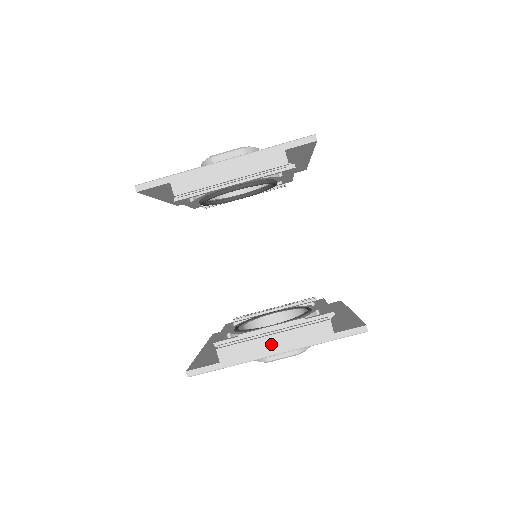
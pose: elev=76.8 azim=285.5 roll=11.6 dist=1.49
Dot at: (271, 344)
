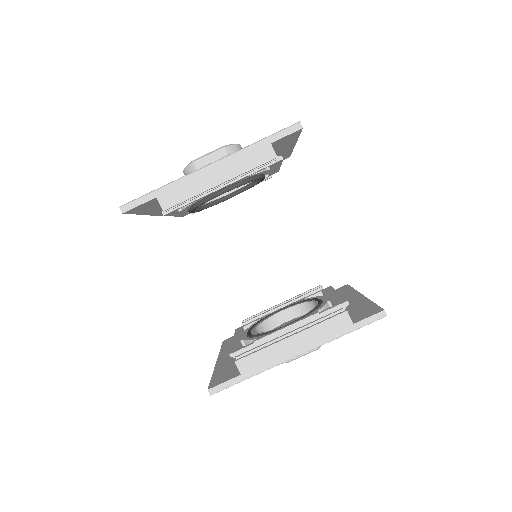
Dot at: (290, 346)
